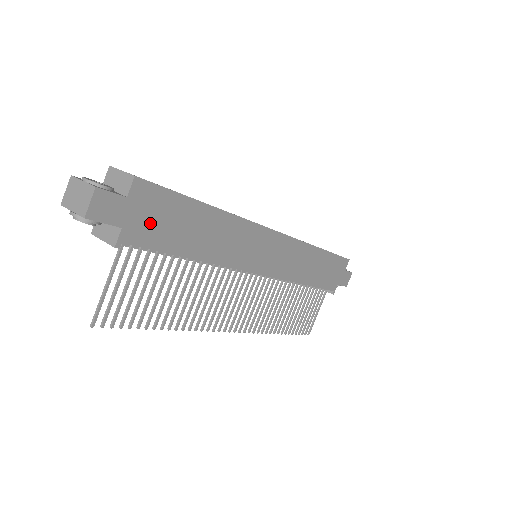
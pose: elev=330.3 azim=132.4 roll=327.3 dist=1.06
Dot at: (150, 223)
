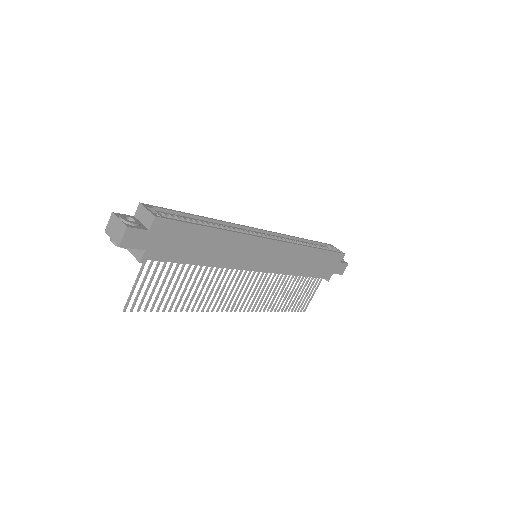
Dot at: (166, 245)
